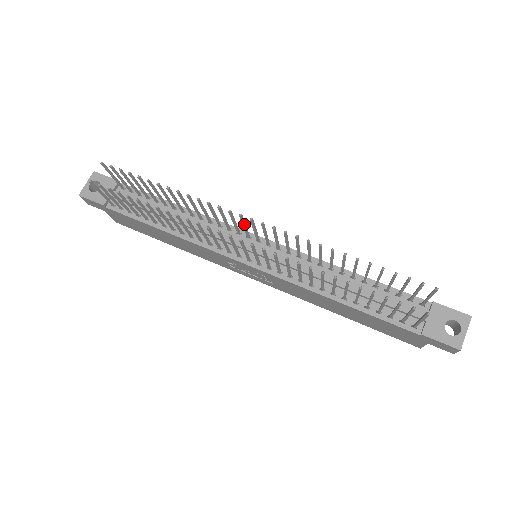
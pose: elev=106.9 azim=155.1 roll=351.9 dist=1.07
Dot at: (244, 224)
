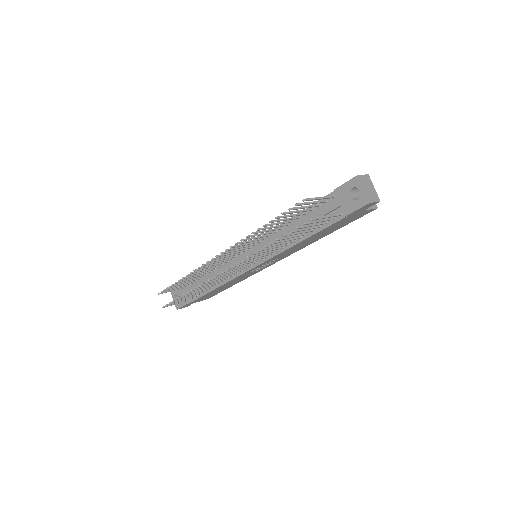
Dot at: (223, 257)
